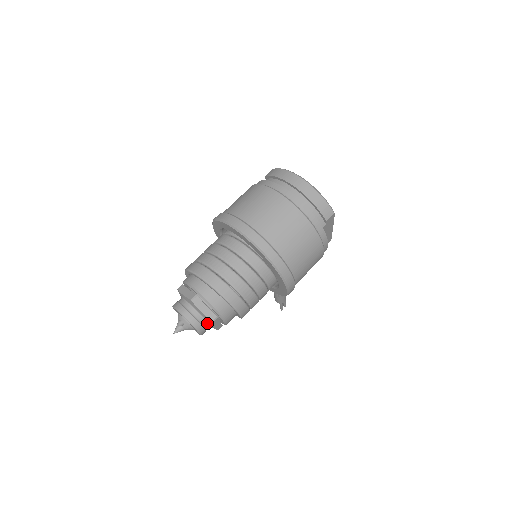
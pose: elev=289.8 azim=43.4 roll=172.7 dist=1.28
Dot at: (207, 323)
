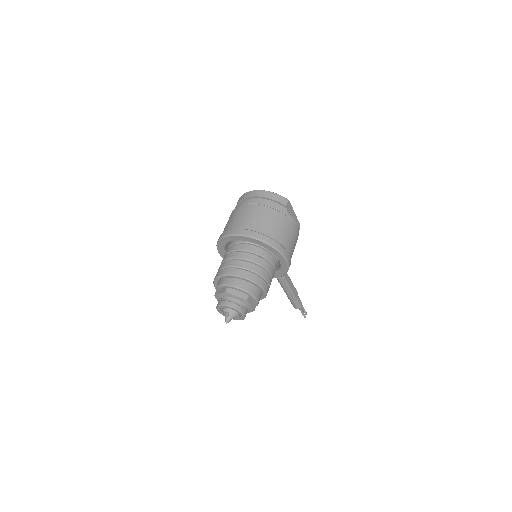
Dot at: (244, 305)
